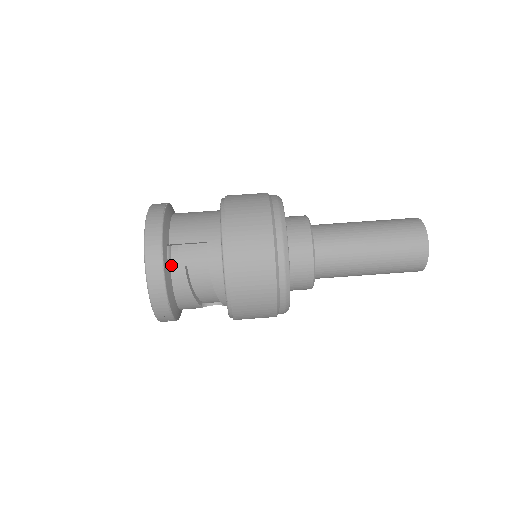
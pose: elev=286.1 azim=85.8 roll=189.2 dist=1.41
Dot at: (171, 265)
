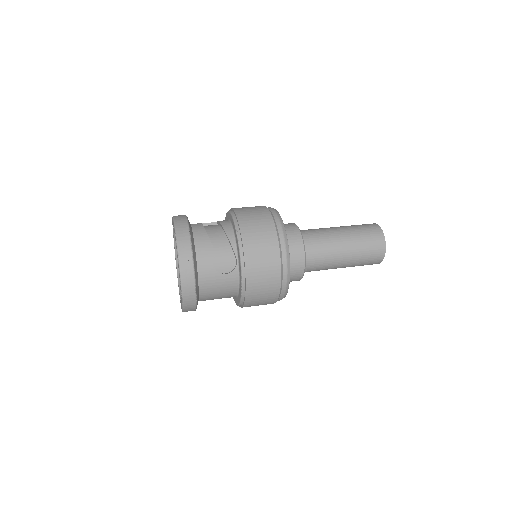
Dot at: occluded
